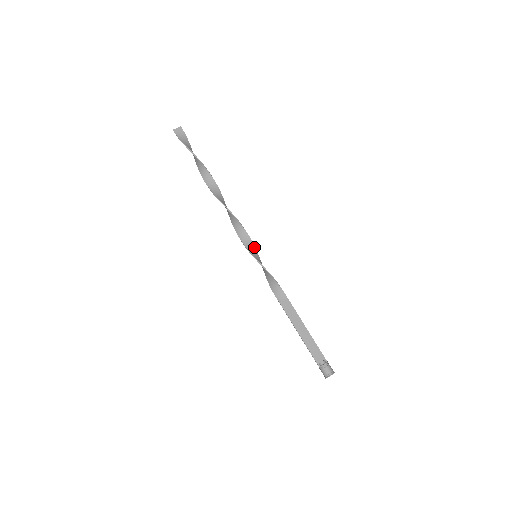
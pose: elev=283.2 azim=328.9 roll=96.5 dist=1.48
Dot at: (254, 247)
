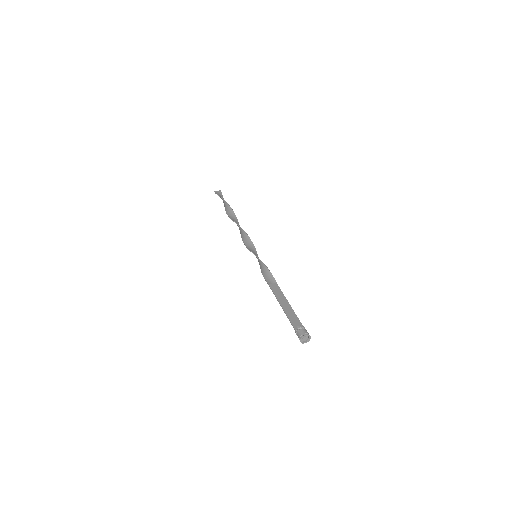
Dot at: (256, 252)
